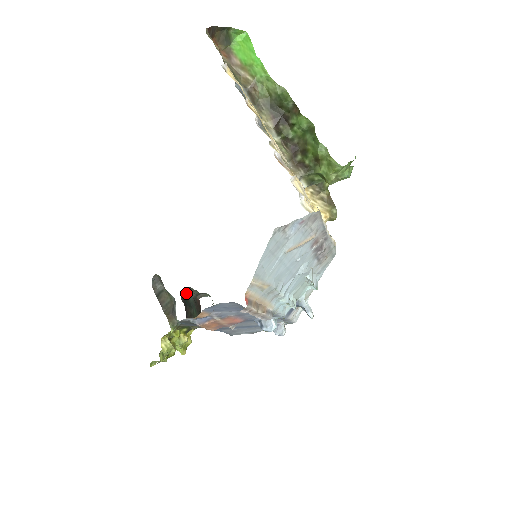
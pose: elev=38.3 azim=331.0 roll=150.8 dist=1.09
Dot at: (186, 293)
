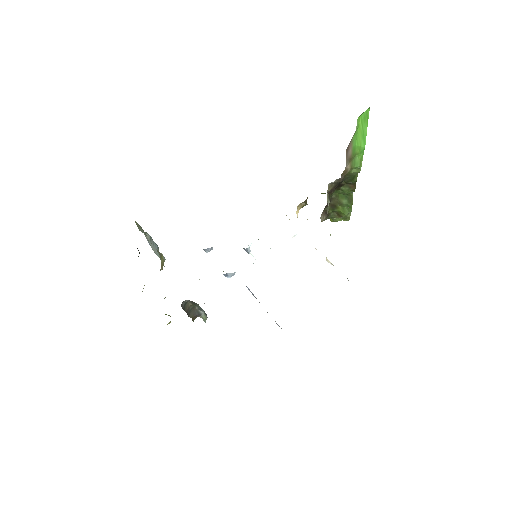
Dot at: occluded
